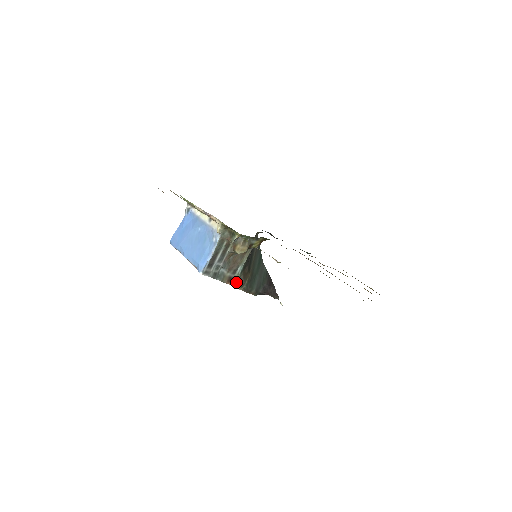
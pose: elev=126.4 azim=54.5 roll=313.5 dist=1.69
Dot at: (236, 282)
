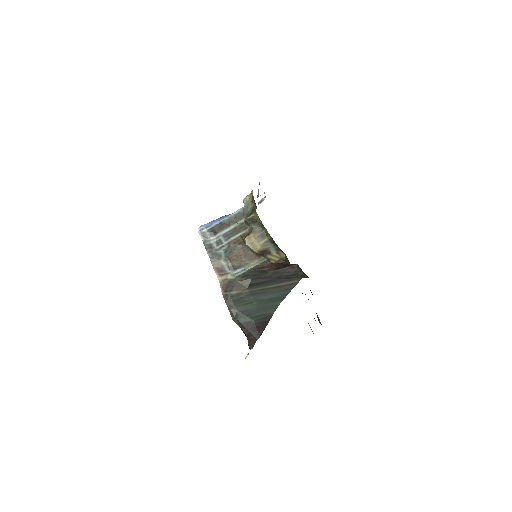
Dot at: (225, 281)
